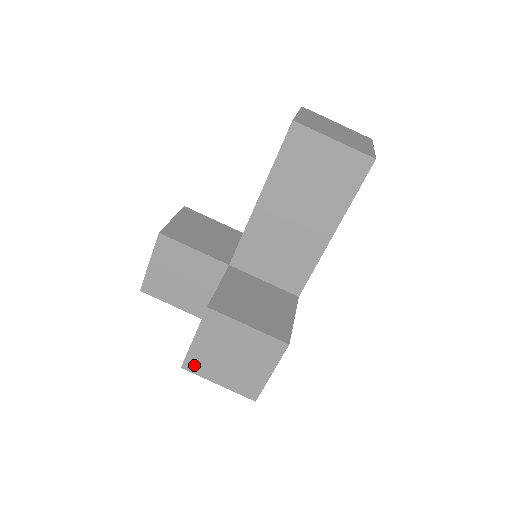
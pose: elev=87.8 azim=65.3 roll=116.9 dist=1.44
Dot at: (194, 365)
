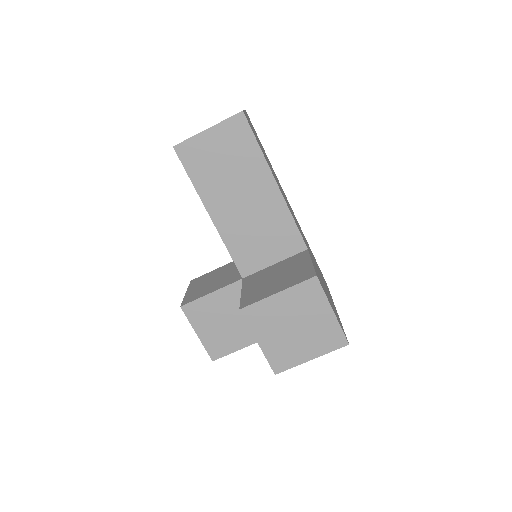
Dot at: (280, 363)
